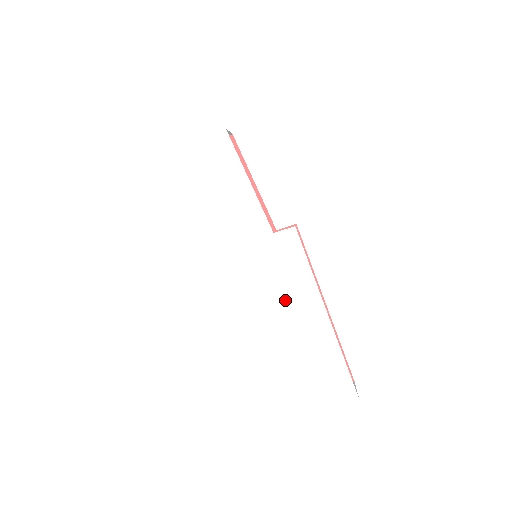
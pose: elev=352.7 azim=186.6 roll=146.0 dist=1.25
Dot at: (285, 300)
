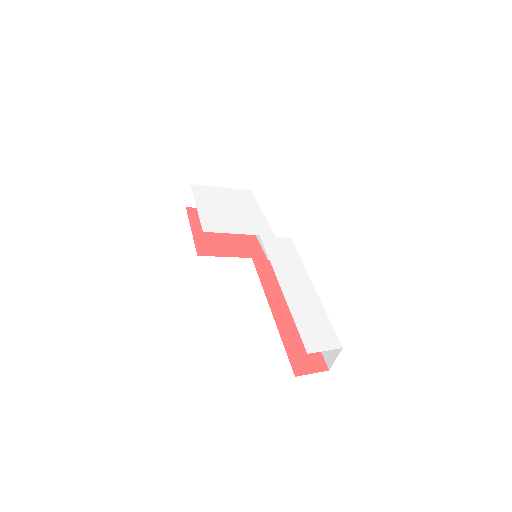
Dot at: (281, 271)
